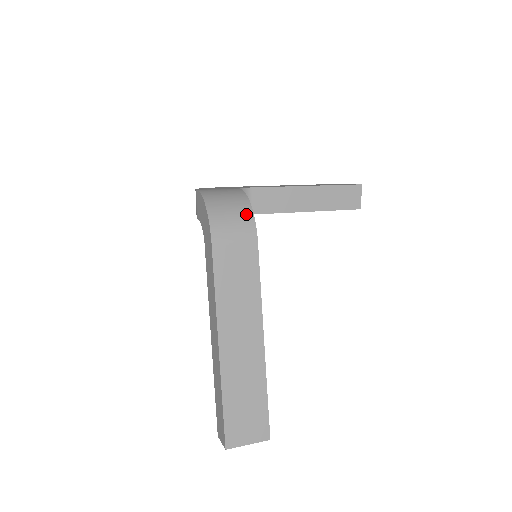
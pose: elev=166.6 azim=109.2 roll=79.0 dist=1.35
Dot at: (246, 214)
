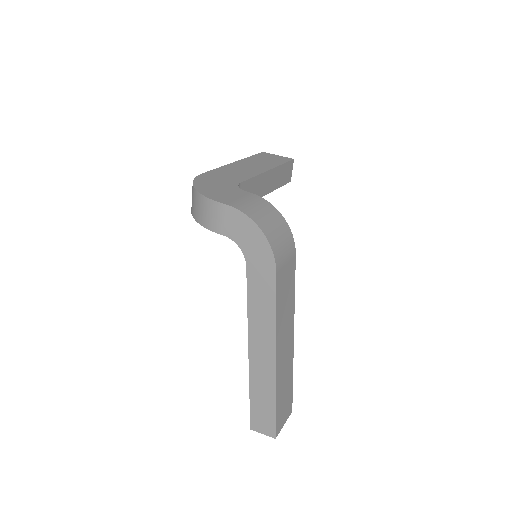
Dot at: (286, 229)
